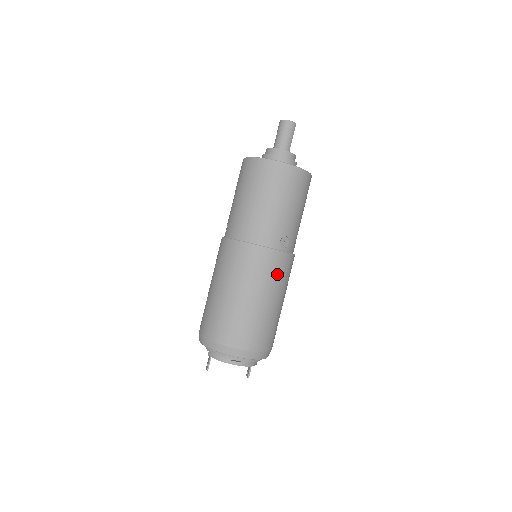
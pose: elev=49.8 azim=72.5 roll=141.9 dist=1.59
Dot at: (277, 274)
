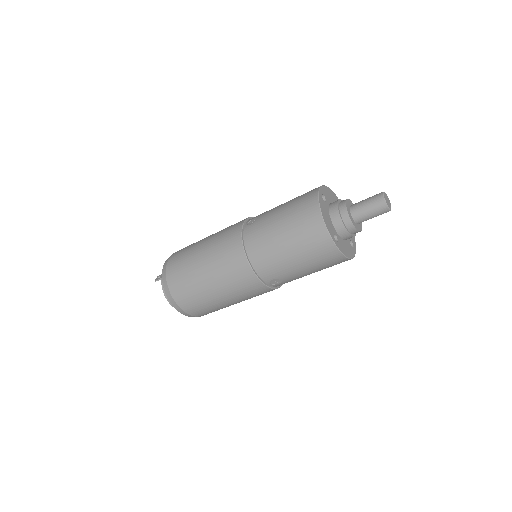
Dot at: (248, 293)
